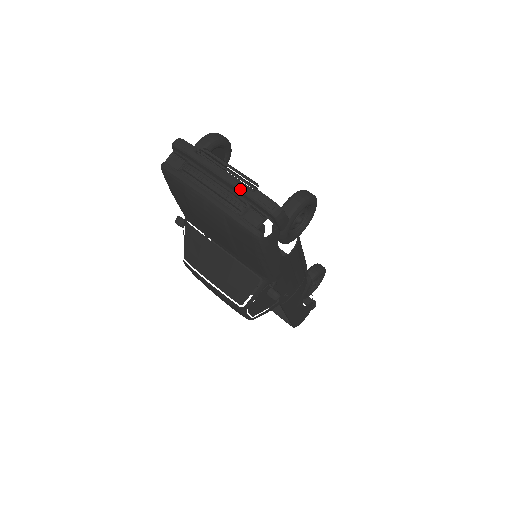
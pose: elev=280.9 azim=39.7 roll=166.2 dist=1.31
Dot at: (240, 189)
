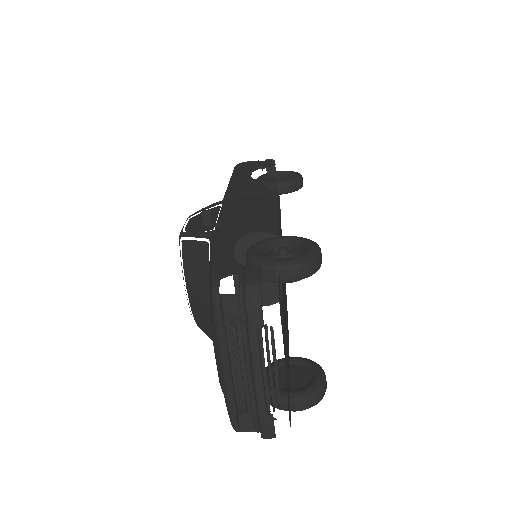
Dot at: (259, 405)
